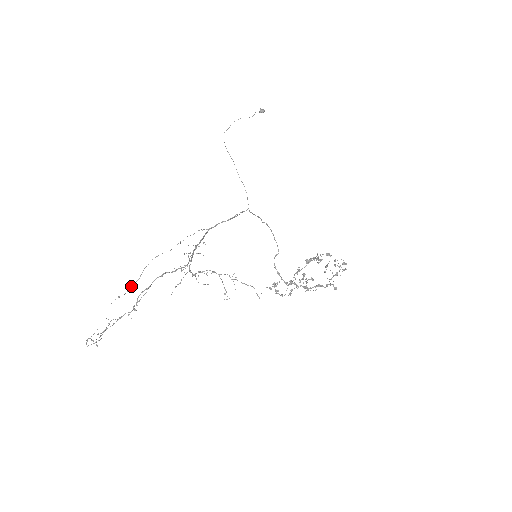
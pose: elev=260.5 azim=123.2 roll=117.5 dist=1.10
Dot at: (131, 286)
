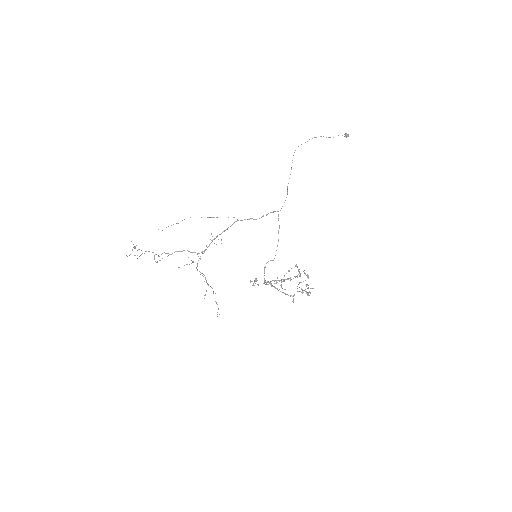
Dot at: occluded
